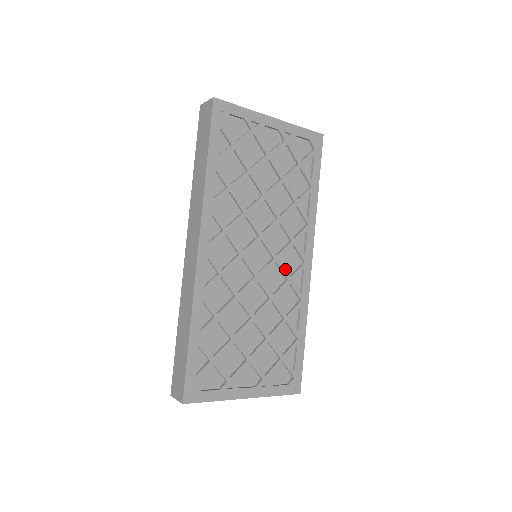
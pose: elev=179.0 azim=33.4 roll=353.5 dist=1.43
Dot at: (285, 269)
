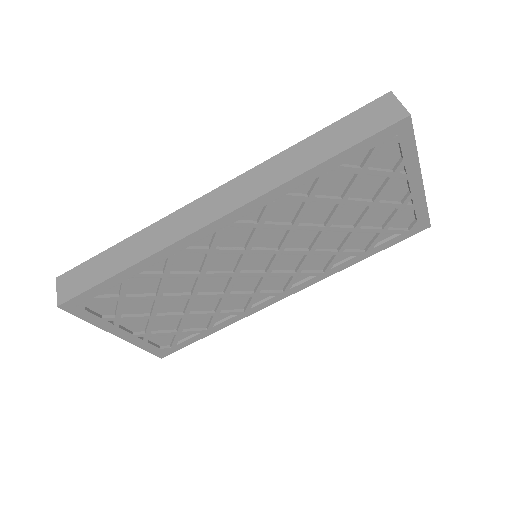
Dot at: occluded
